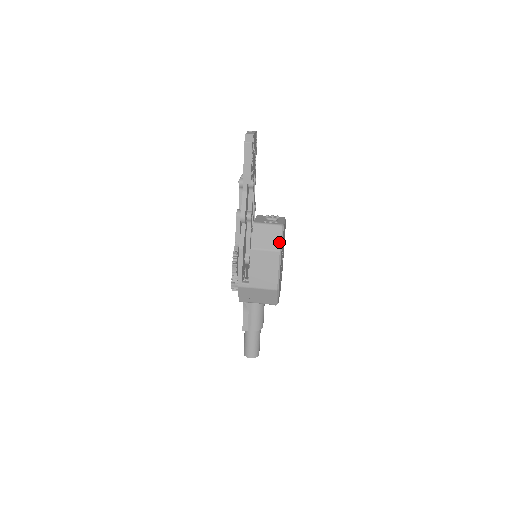
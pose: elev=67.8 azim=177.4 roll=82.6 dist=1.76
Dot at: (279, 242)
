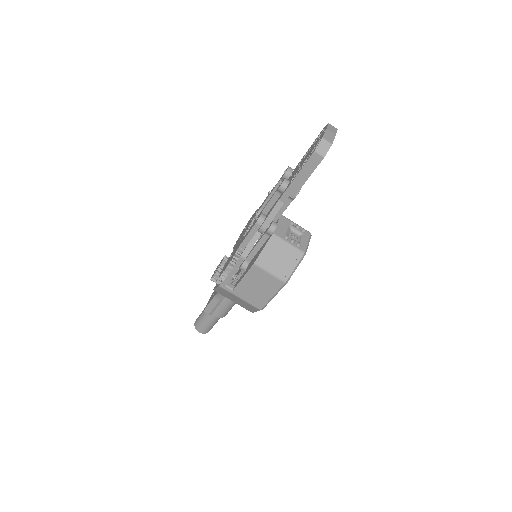
Dot at: (290, 272)
